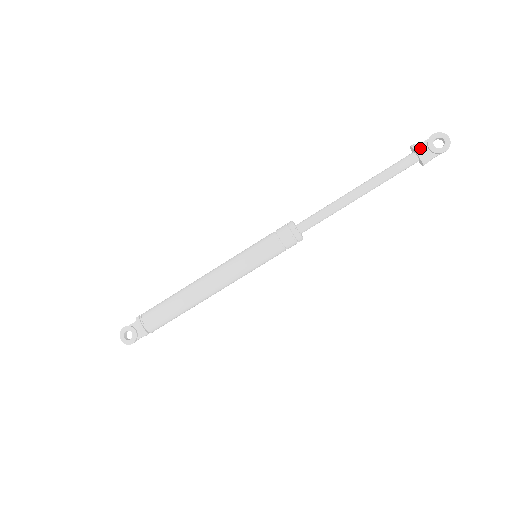
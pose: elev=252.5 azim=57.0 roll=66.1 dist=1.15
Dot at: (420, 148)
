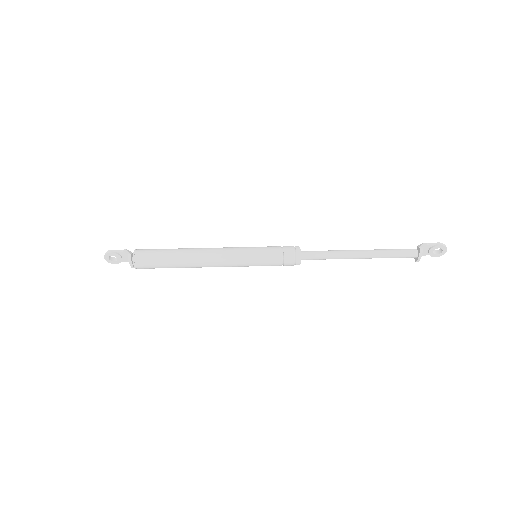
Dot at: (424, 247)
